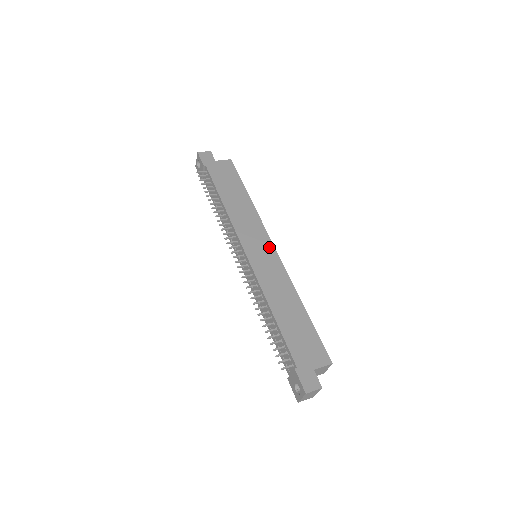
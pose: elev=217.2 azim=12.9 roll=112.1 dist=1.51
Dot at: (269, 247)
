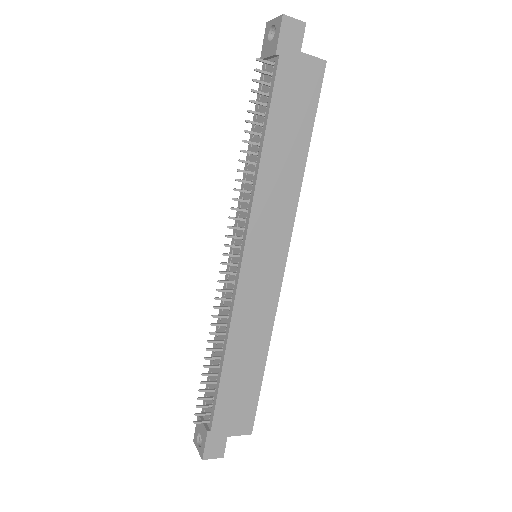
Dot at: (279, 260)
